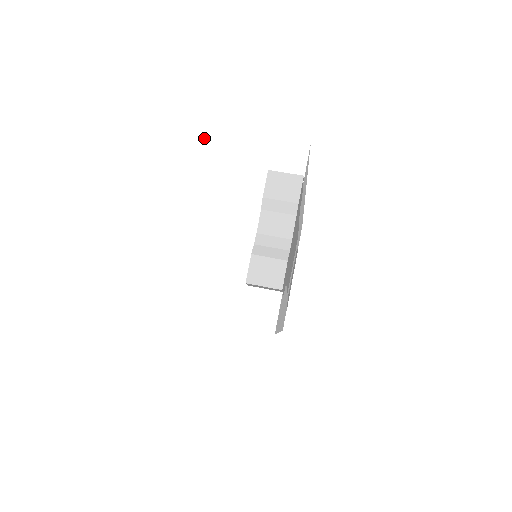
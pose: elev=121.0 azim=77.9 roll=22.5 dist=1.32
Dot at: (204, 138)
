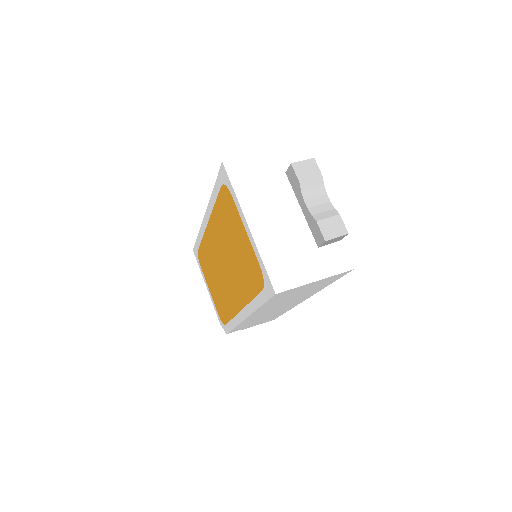
Dot at: (224, 165)
